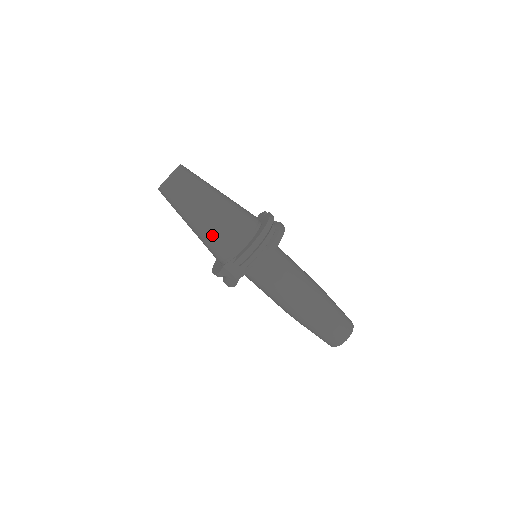
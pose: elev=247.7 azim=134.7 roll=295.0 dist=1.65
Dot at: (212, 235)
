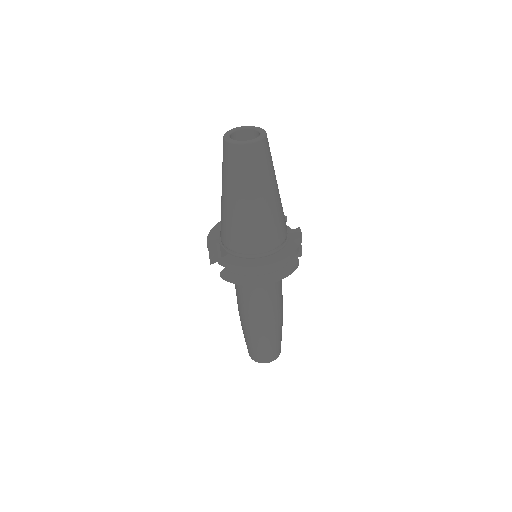
Dot at: (227, 220)
